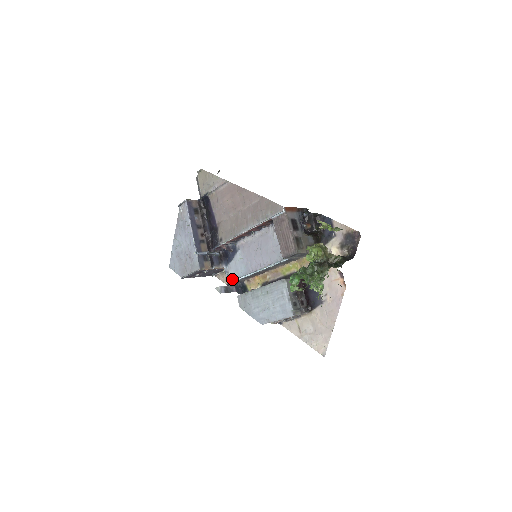
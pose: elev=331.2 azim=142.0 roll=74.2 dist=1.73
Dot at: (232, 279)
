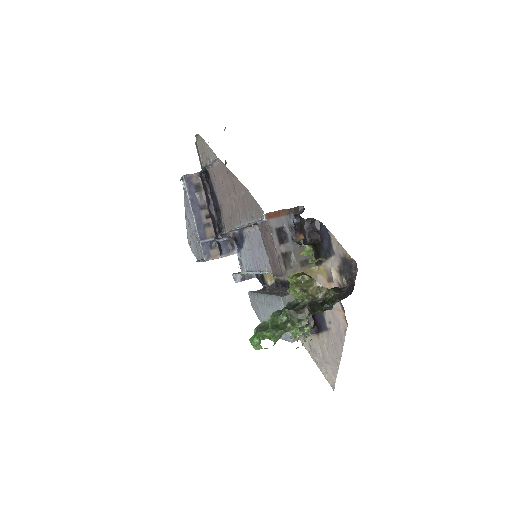
Dot at: (244, 270)
